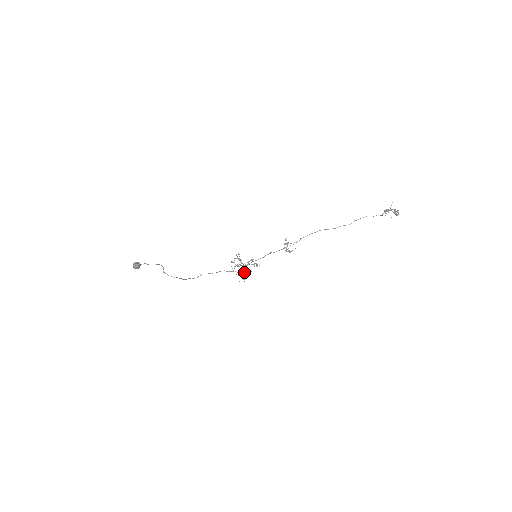
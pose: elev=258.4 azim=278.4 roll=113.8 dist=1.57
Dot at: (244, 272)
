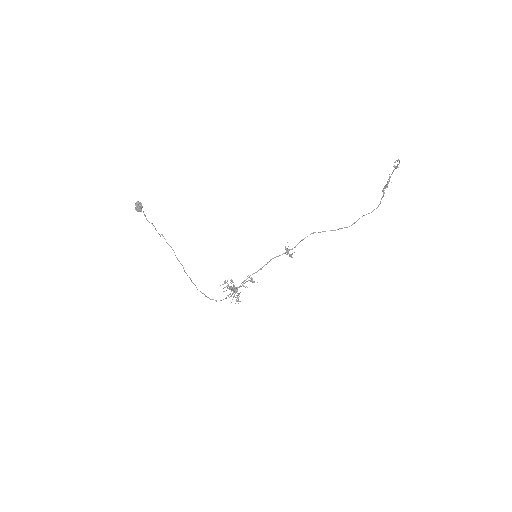
Dot at: (238, 293)
